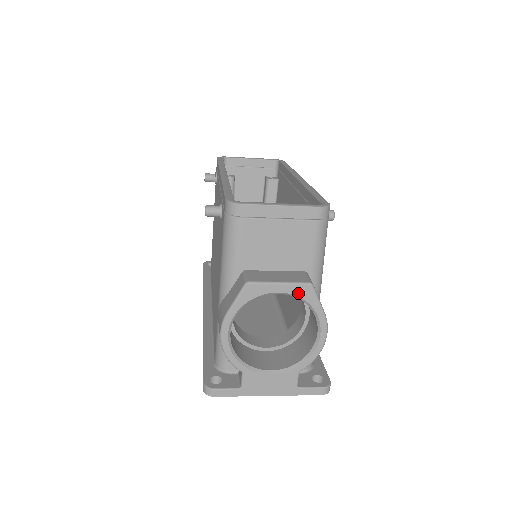
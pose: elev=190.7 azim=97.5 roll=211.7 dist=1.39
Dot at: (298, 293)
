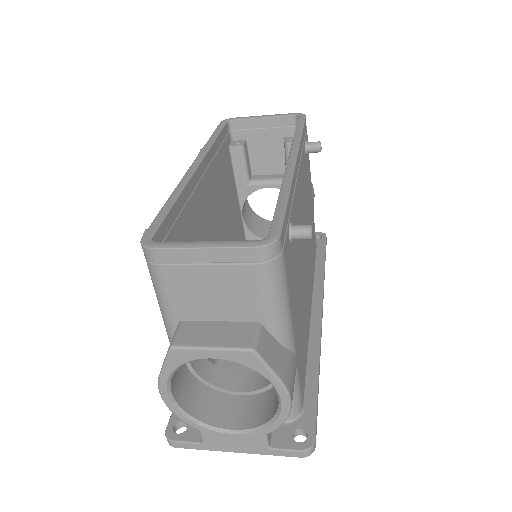
Dot at: (238, 359)
